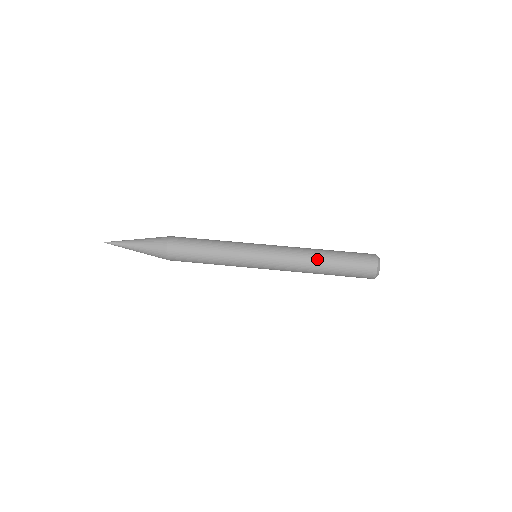
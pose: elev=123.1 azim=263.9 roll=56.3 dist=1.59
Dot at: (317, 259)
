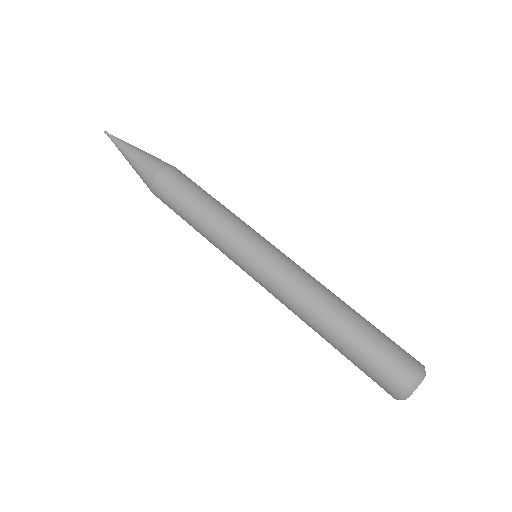
Dot at: (332, 309)
